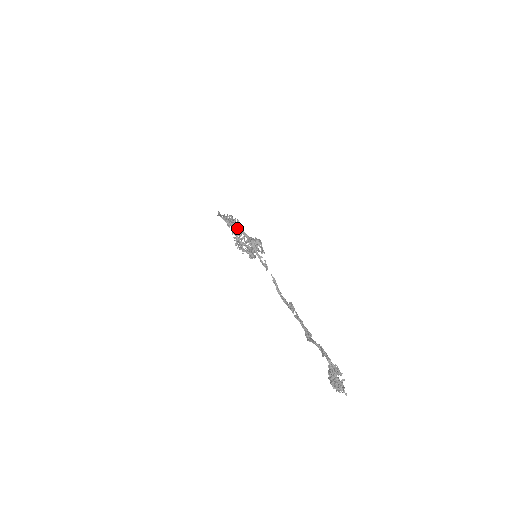
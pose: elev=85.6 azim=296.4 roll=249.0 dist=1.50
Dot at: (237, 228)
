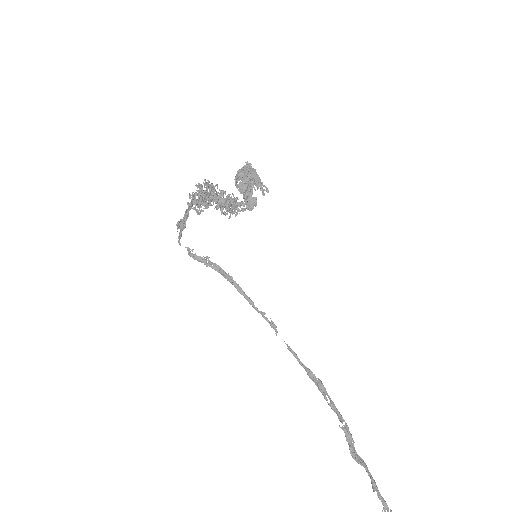
Dot at: (214, 268)
